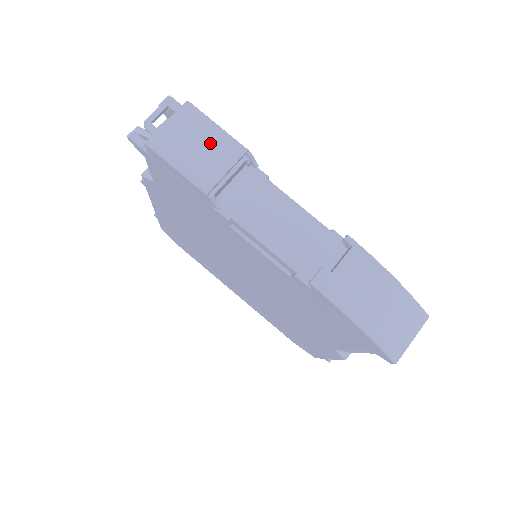
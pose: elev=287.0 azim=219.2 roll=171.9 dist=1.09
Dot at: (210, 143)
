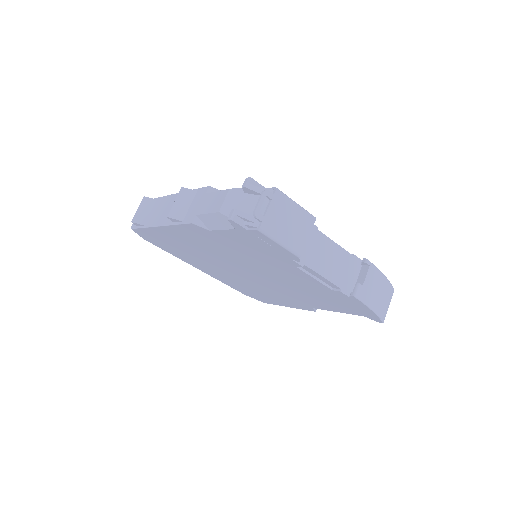
Dot at: (296, 219)
